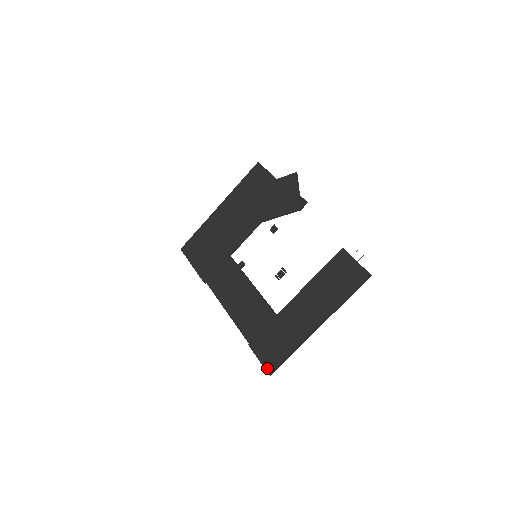
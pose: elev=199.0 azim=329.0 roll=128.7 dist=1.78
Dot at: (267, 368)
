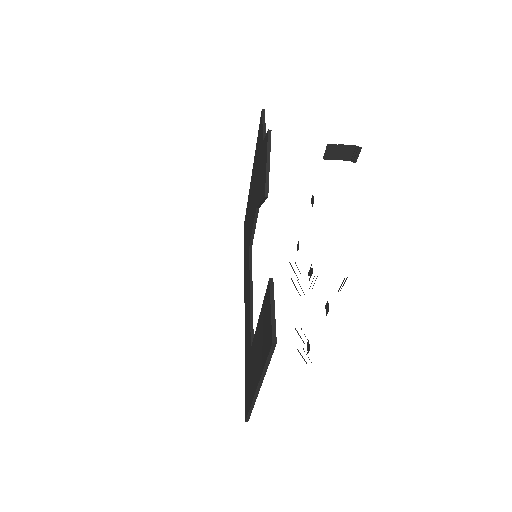
Dot at: (245, 411)
